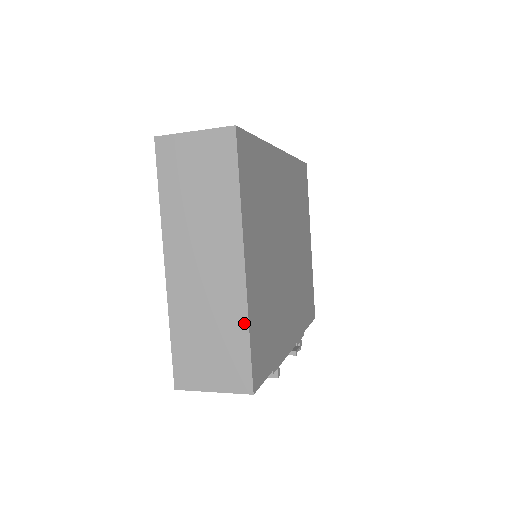
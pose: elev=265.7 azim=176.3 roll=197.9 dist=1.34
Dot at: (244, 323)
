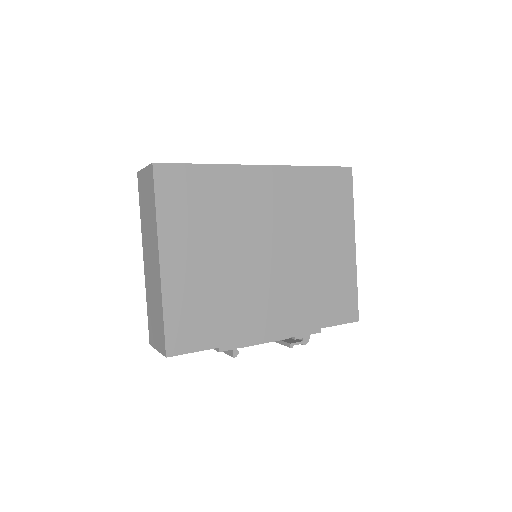
Dot at: (161, 305)
